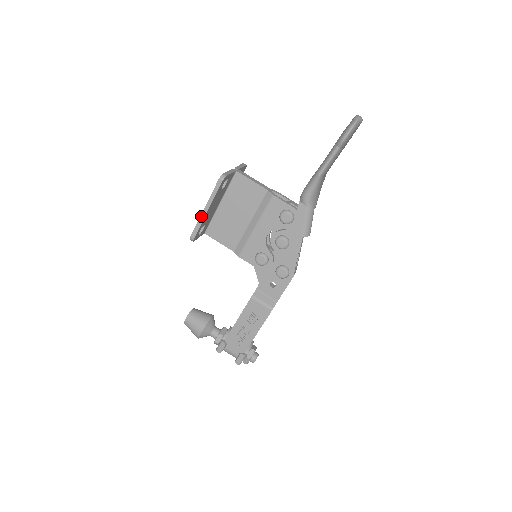
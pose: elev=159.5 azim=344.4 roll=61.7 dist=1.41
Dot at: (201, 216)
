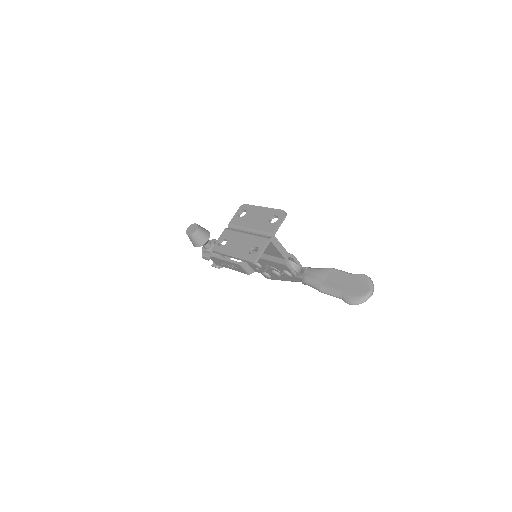
Dot at: (227, 255)
